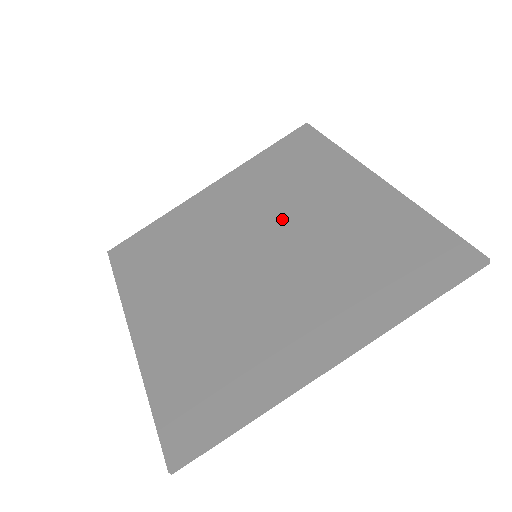
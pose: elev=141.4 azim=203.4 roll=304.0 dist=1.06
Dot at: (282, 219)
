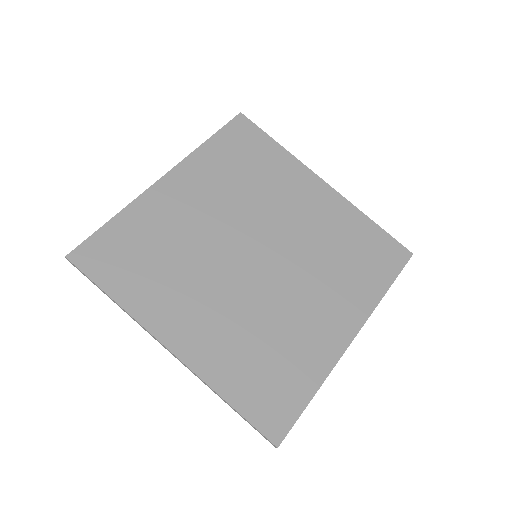
Dot at: (265, 220)
